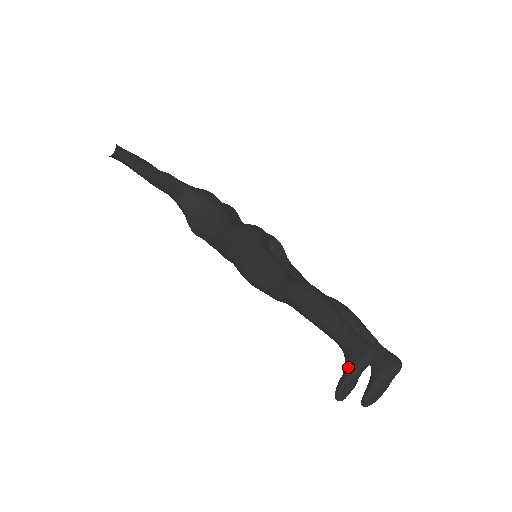
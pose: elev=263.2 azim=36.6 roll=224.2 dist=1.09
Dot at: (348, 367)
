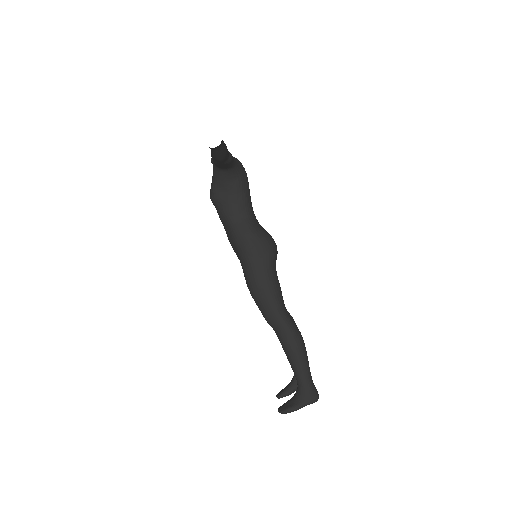
Dot at: (300, 403)
